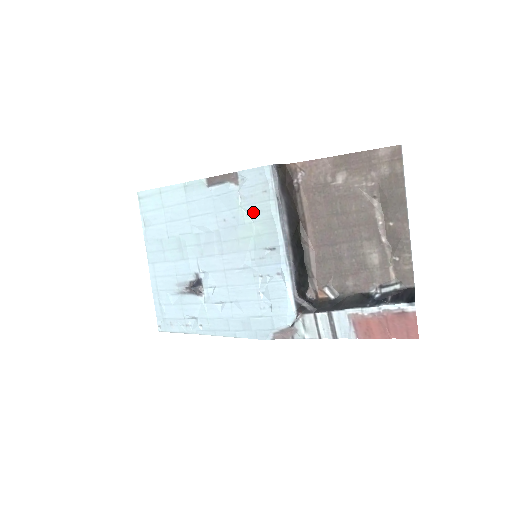
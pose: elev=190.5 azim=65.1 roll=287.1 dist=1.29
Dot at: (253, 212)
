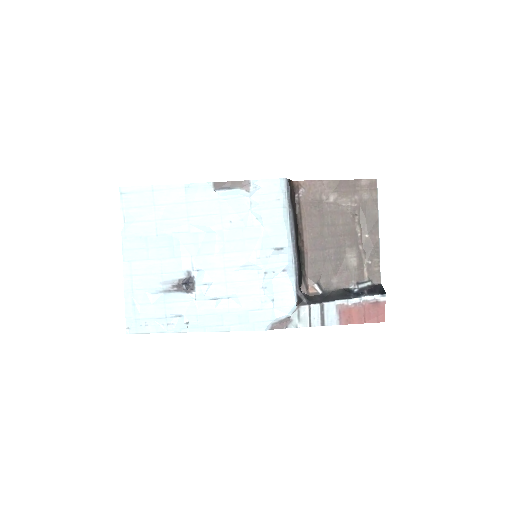
Dot at: (264, 216)
